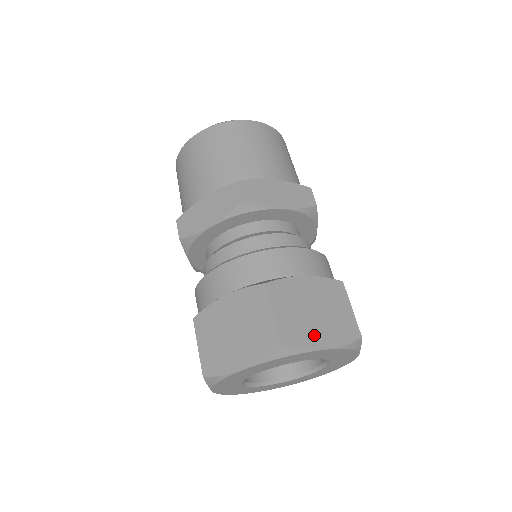
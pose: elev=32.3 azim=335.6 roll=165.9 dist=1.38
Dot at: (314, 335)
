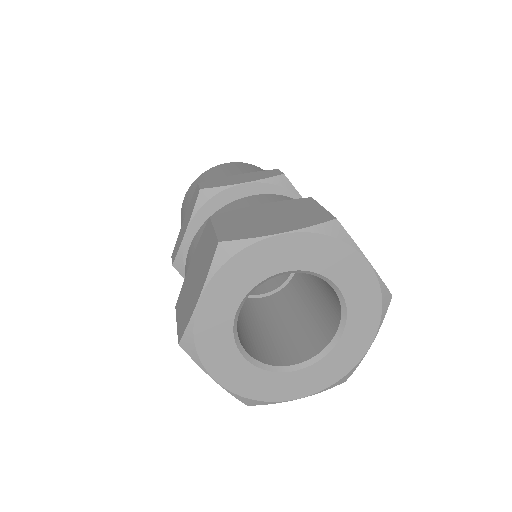
Dot at: occluded
